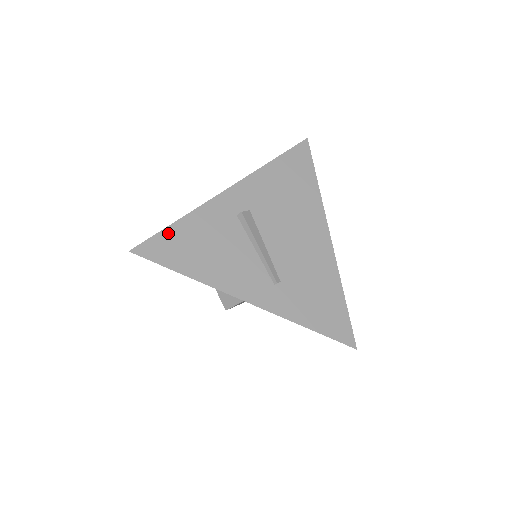
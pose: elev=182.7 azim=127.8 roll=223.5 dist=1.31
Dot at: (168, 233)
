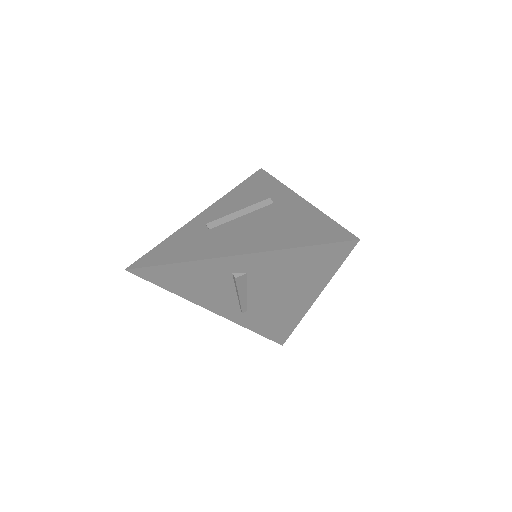
Dot at: (162, 268)
